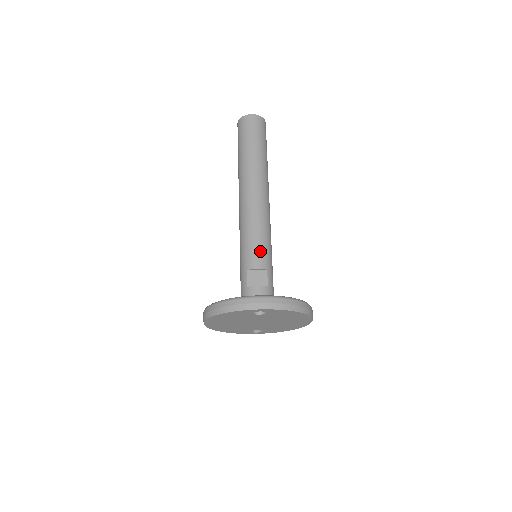
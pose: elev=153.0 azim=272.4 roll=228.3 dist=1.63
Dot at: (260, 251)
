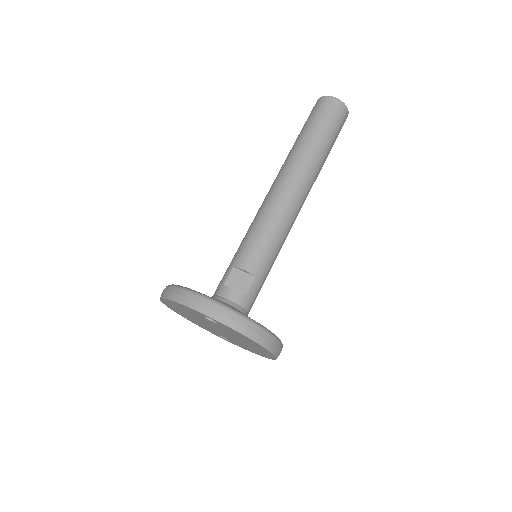
Dot at: (258, 252)
